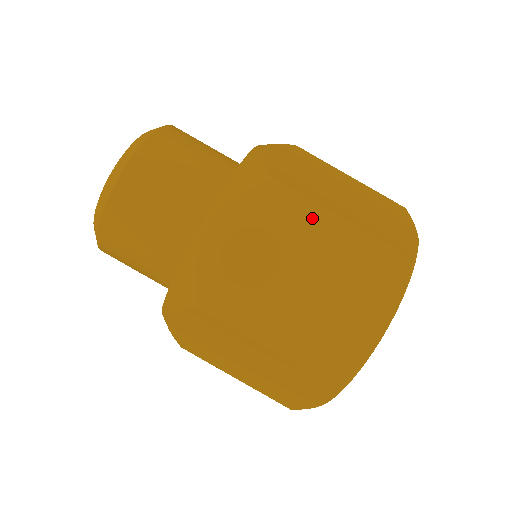
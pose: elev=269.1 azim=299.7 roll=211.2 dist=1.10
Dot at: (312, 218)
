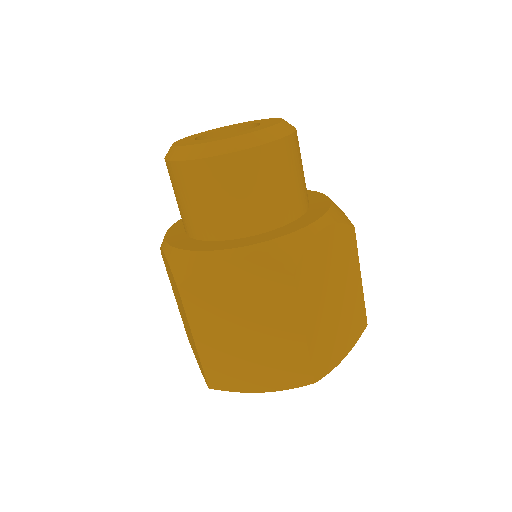
Dot at: (289, 314)
